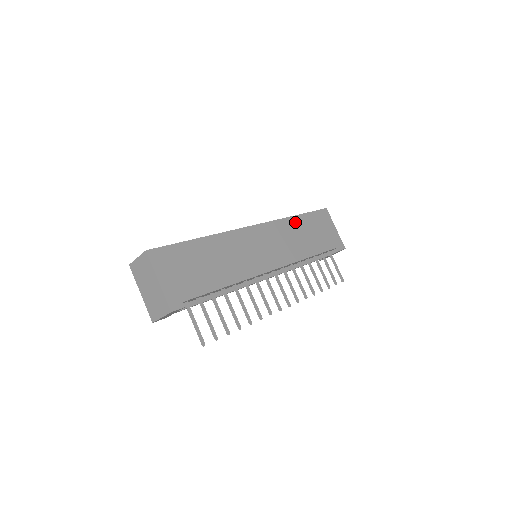
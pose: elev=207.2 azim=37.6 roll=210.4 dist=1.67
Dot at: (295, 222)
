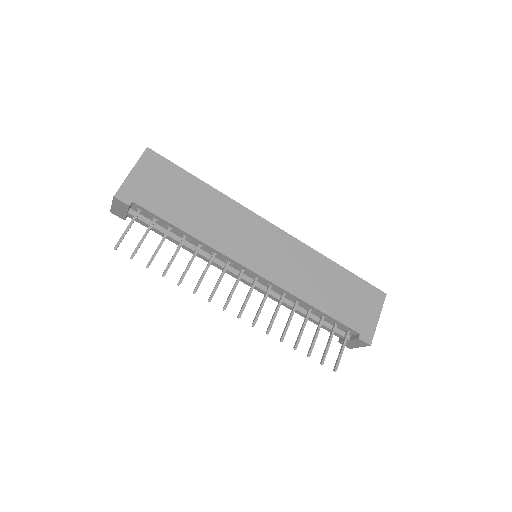
Dot at: (328, 266)
